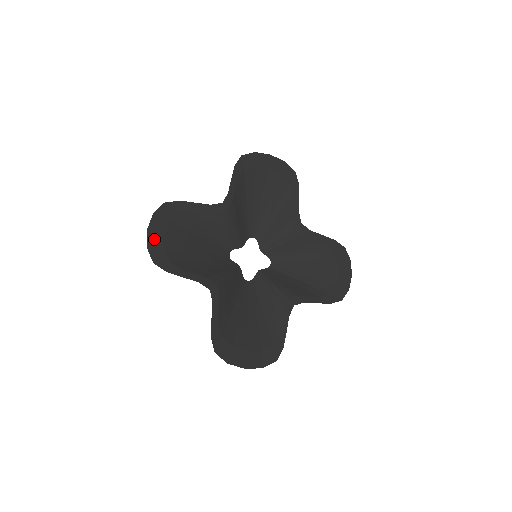
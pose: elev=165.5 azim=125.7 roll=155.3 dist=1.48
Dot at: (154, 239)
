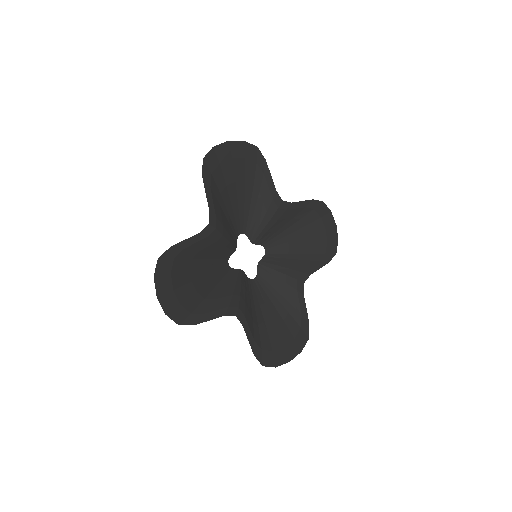
Dot at: (167, 302)
